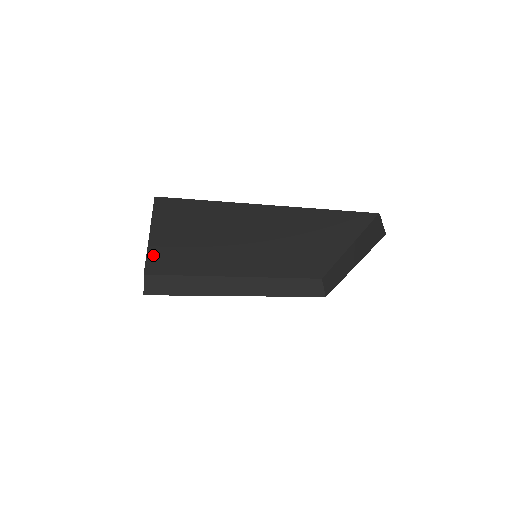
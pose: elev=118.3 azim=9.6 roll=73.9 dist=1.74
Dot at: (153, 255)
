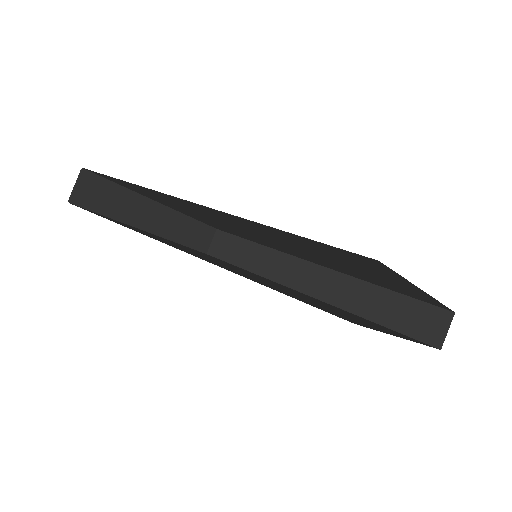
Dot at: occluded
